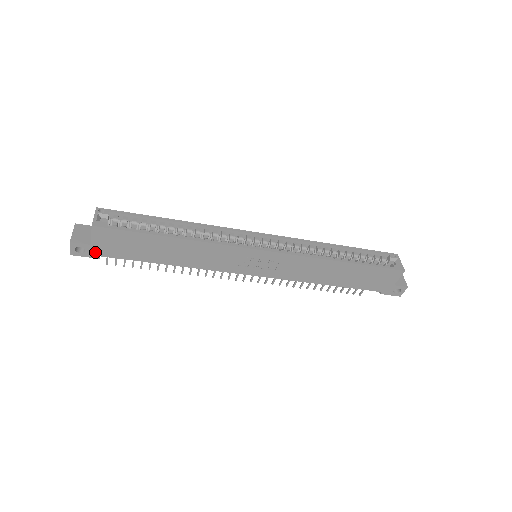
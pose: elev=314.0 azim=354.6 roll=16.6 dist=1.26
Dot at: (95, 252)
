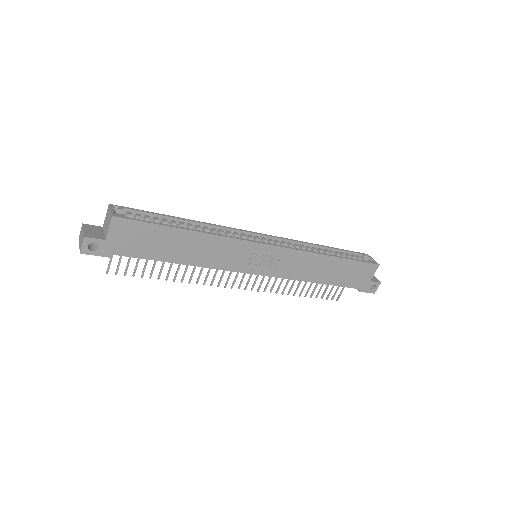
Dot at: (108, 249)
